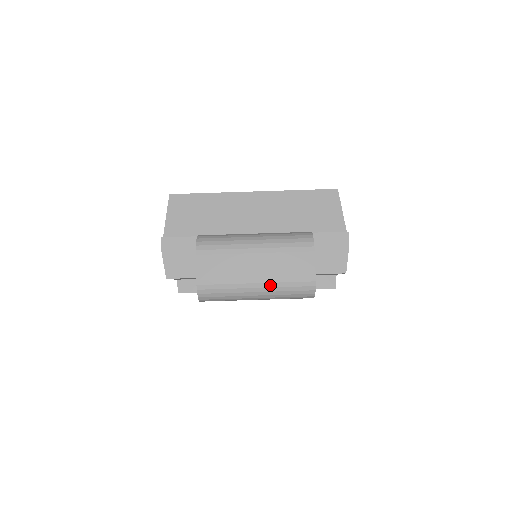
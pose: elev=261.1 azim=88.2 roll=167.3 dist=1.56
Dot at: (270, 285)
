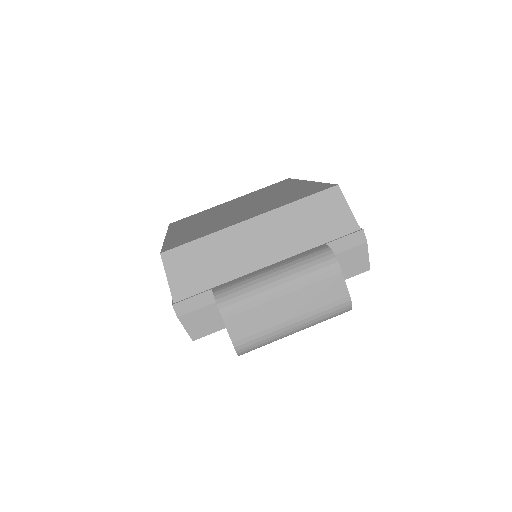
Dot at: (307, 320)
